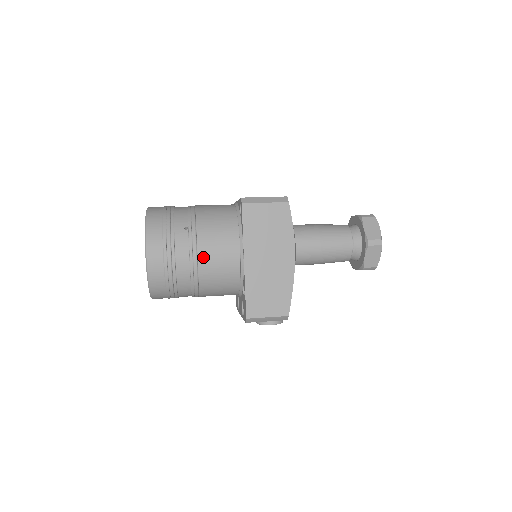
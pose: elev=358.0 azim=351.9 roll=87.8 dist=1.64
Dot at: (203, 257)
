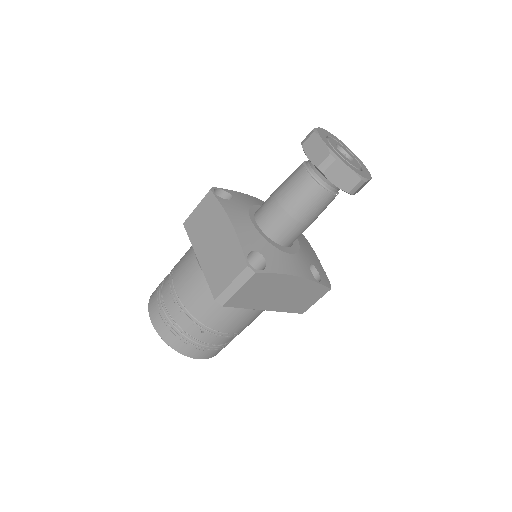
Dot at: (236, 331)
